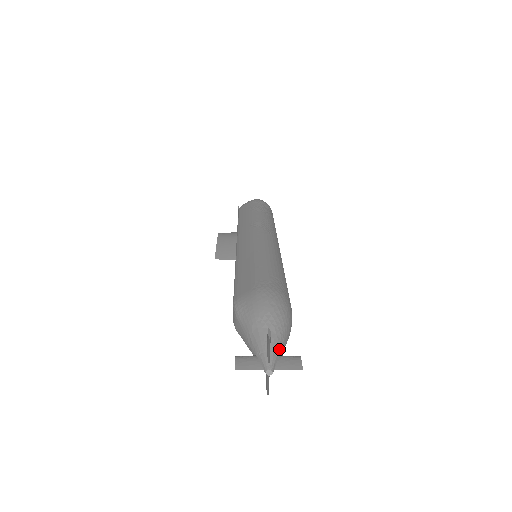
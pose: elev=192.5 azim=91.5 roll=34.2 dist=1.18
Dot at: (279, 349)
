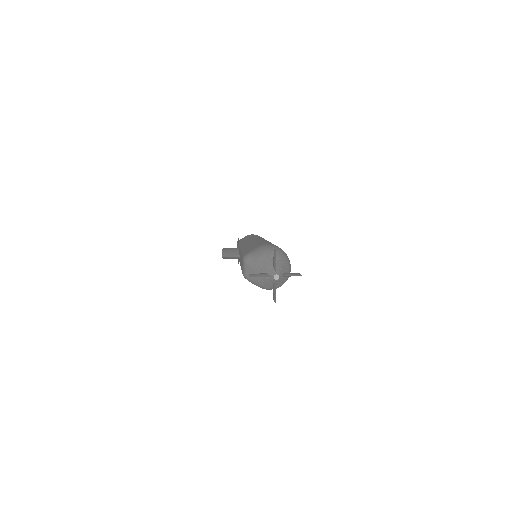
Dot at: (283, 269)
